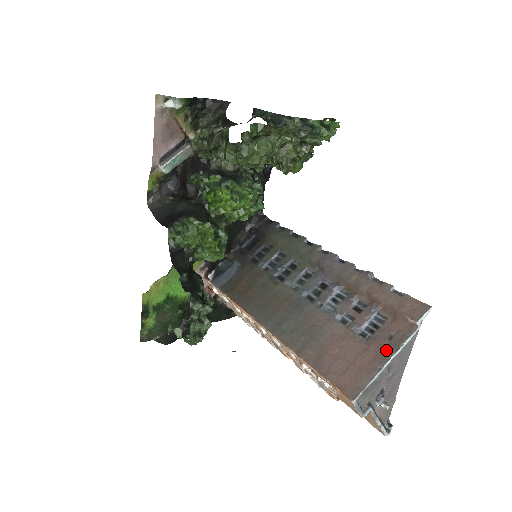
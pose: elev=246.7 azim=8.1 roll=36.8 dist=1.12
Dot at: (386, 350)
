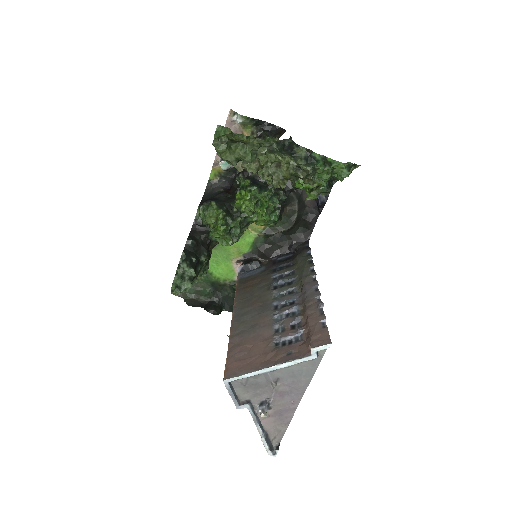
Dot at: (277, 360)
